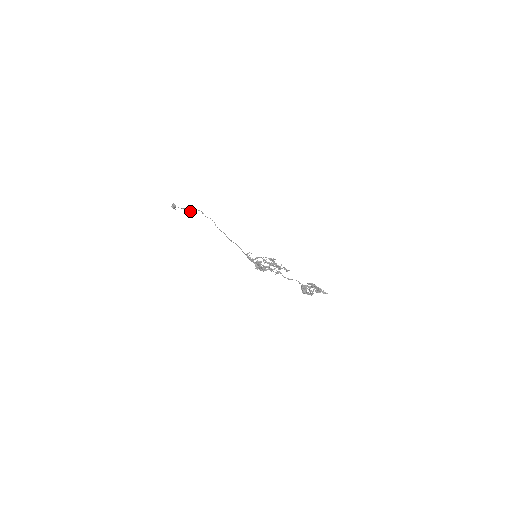
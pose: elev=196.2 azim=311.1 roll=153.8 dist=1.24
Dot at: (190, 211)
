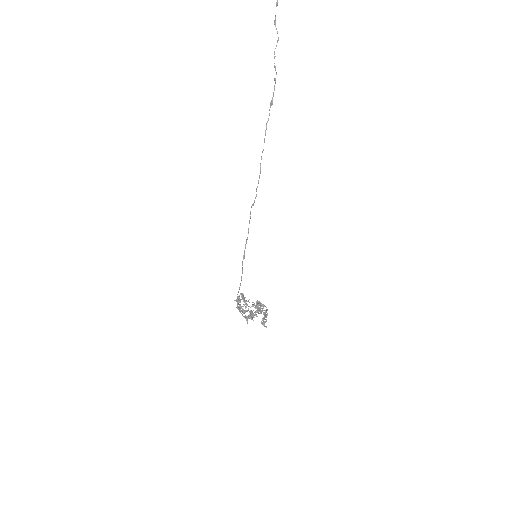
Dot at: (276, 4)
